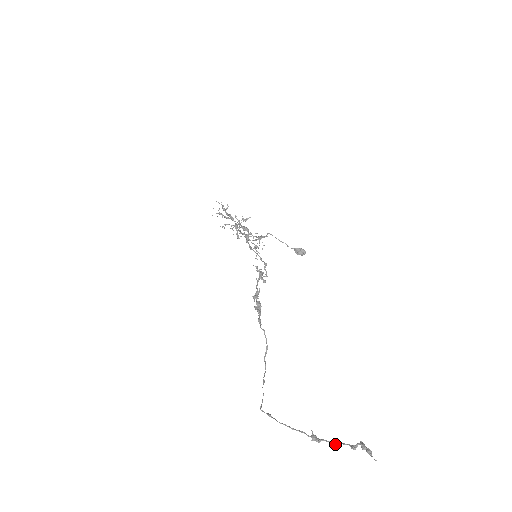
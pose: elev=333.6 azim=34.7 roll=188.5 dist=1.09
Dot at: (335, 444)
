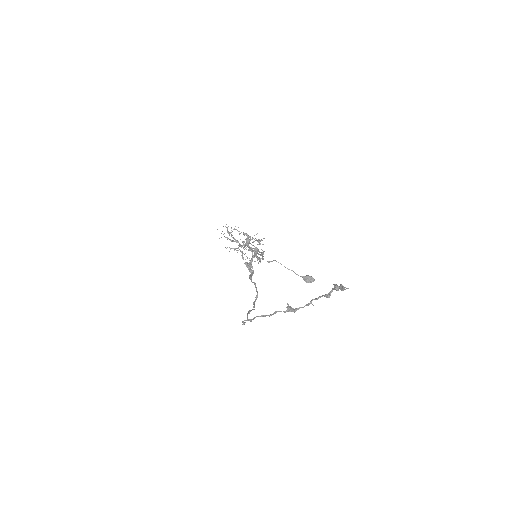
Dot at: occluded
